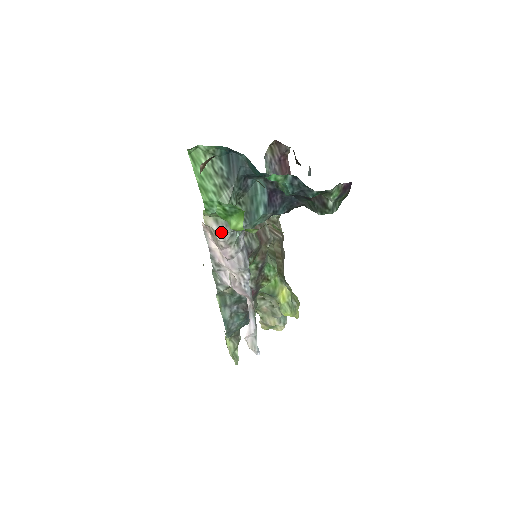
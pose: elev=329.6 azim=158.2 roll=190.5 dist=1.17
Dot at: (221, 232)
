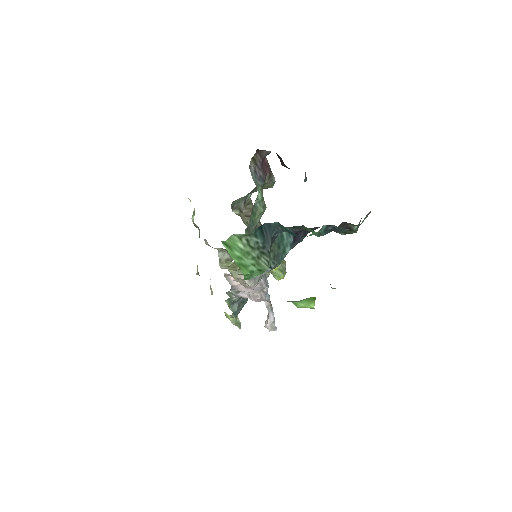
Dot at: (251, 280)
